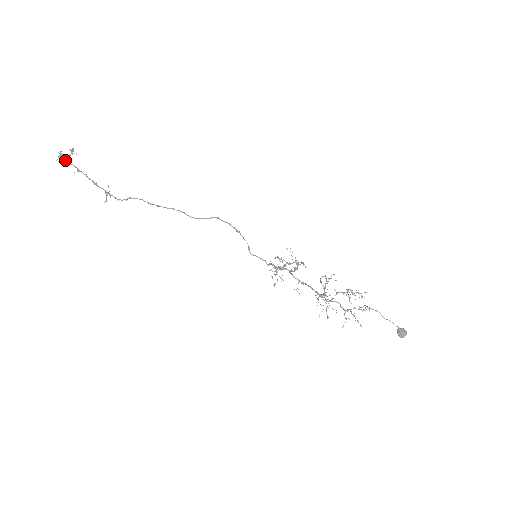
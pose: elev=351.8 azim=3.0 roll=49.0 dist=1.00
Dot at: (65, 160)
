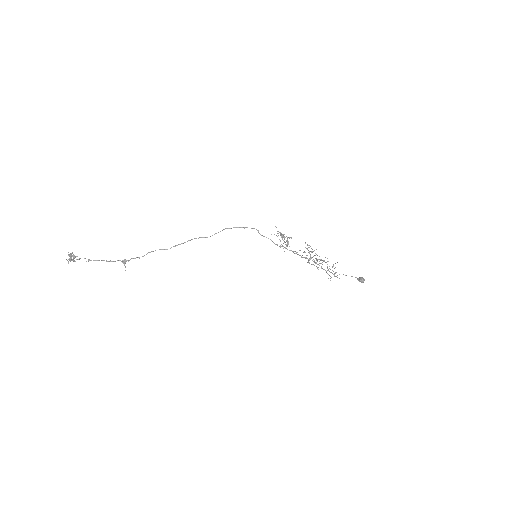
Dot at: (72, 260)
